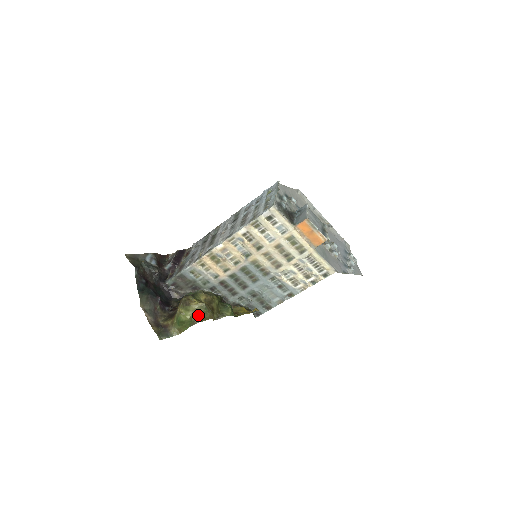
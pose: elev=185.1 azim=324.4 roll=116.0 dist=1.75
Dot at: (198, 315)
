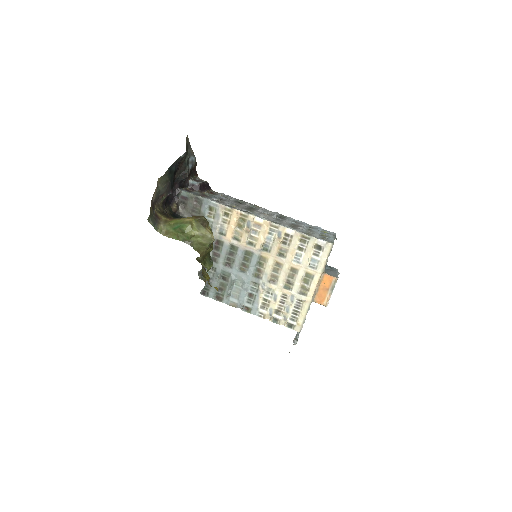
Dot at: (199, 241)
